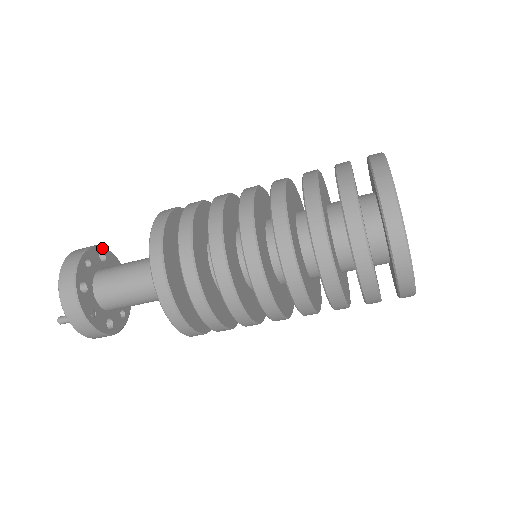
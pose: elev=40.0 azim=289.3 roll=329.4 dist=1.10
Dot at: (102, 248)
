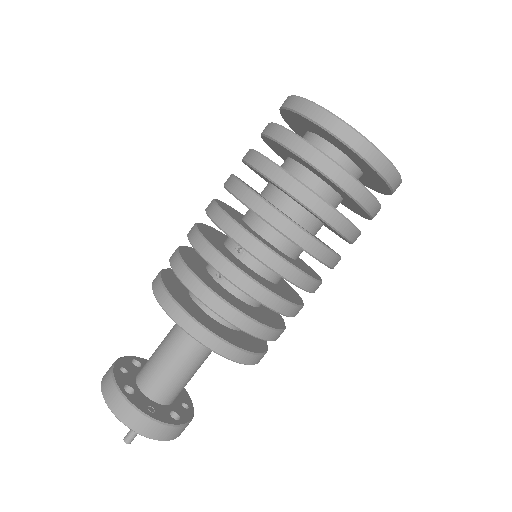
Dot at: (133, 357)
